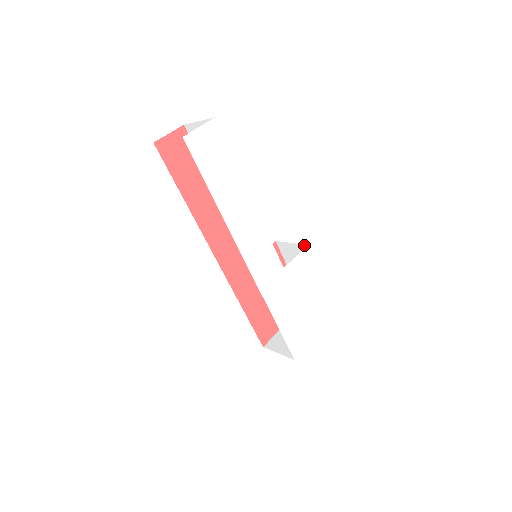
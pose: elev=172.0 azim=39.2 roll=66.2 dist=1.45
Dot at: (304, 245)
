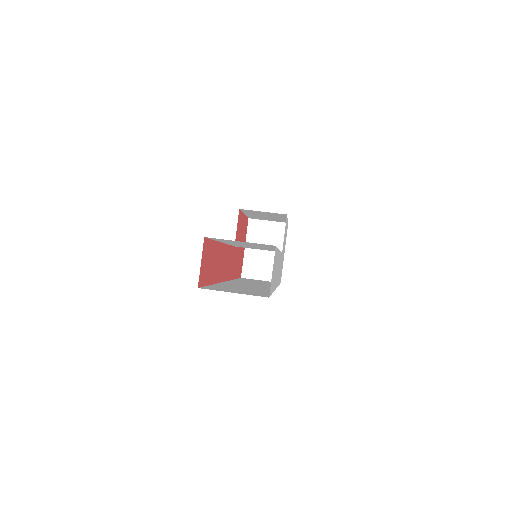
Dot at: (281, 214)
